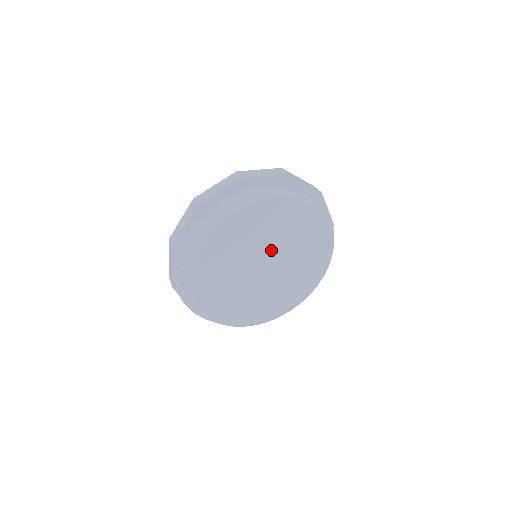
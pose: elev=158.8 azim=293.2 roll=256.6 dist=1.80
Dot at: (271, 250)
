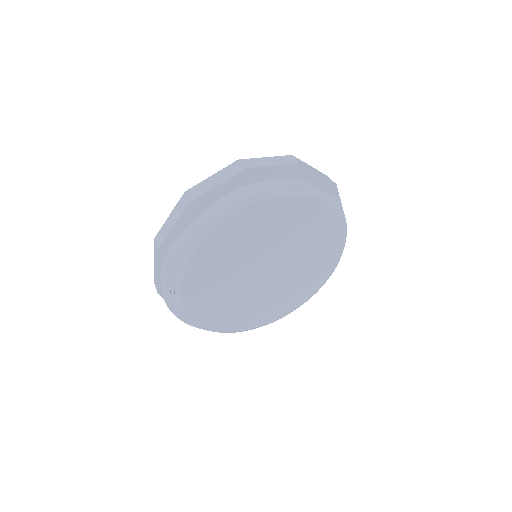
Dot at: (275, 253)
